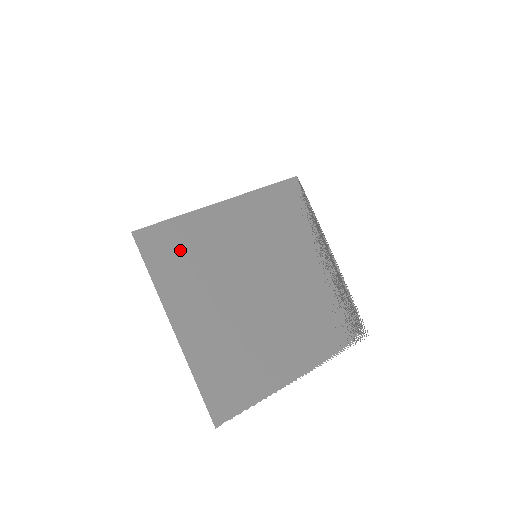
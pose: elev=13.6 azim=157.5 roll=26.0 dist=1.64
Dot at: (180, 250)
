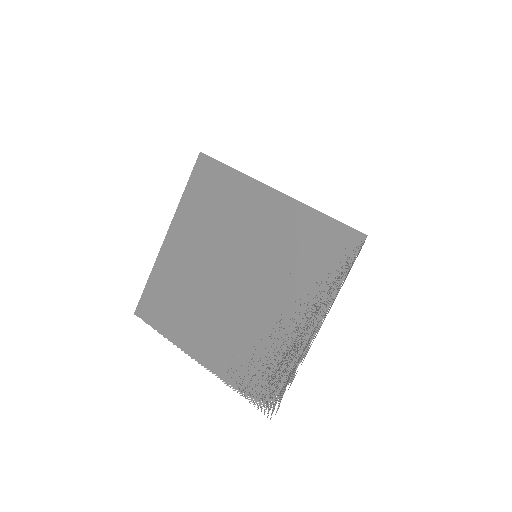
Dot at: (214, 194)
